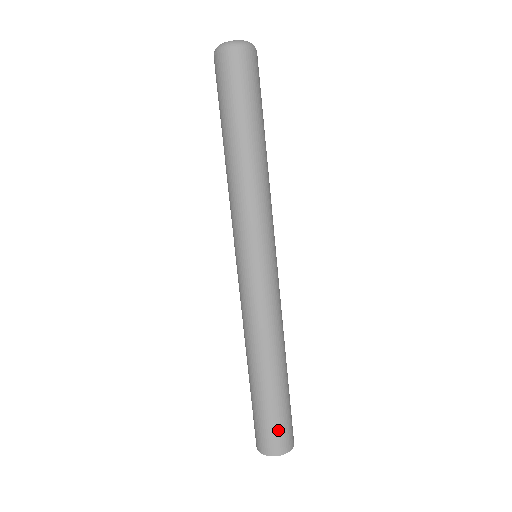
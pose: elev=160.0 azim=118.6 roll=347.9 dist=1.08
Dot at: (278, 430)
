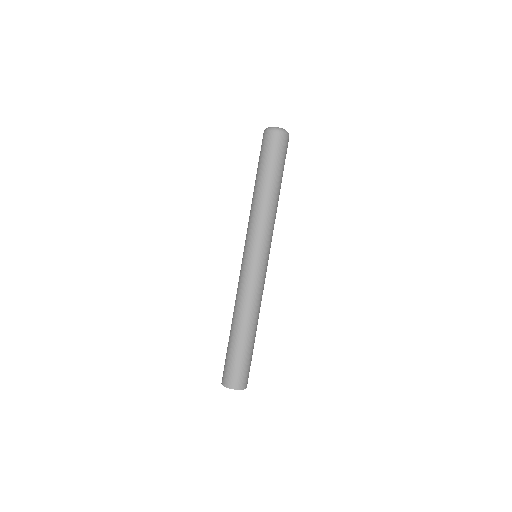
Dot at: (244, 372)
